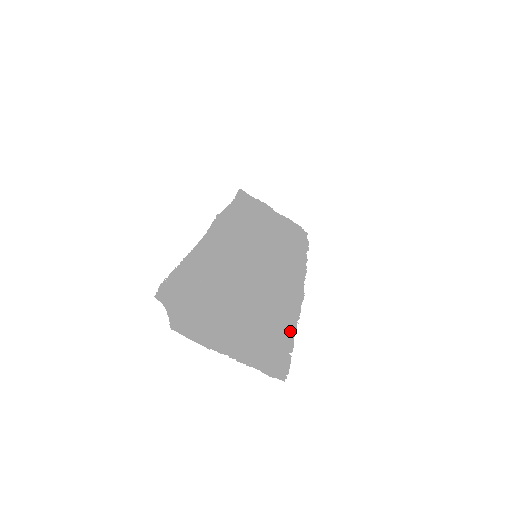
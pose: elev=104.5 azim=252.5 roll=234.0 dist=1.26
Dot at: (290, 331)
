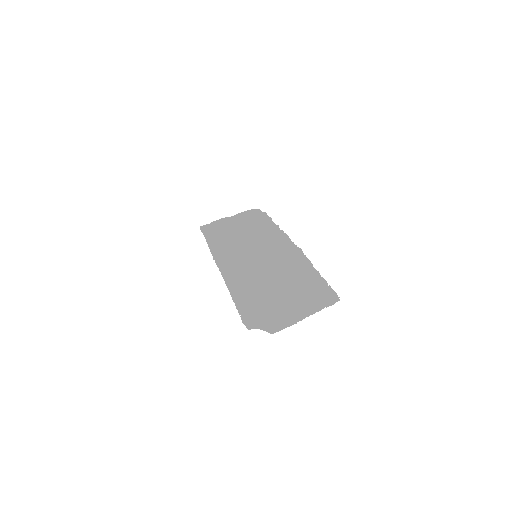
Dot at: (316, 275)
